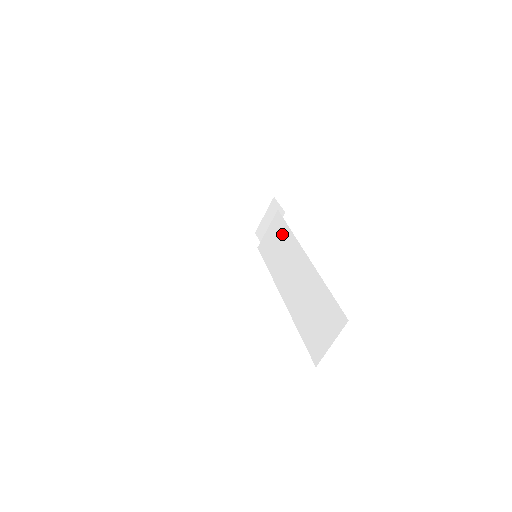
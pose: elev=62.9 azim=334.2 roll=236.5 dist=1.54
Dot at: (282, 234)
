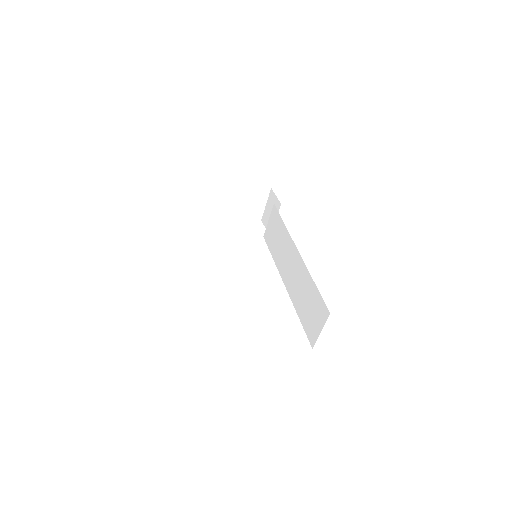
Dot at: (279, 228)
